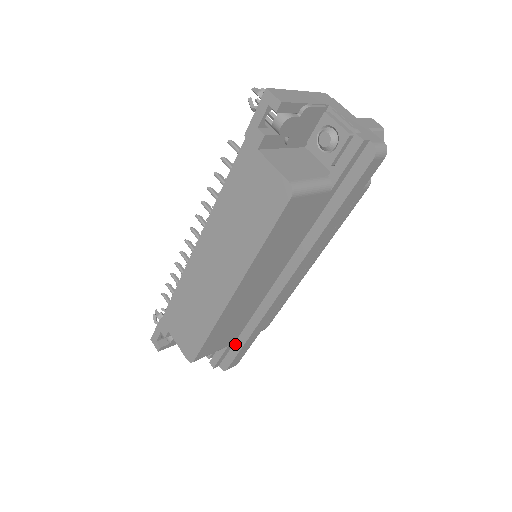
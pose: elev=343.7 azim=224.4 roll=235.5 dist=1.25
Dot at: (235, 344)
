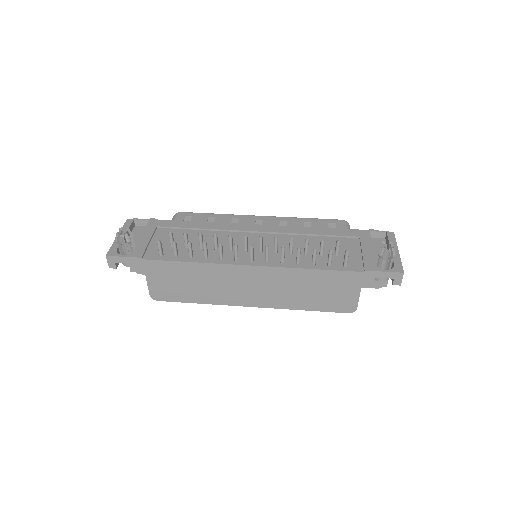
Dot at: occluded
